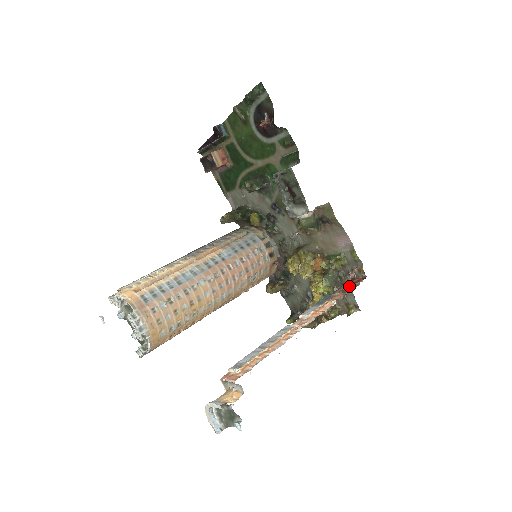
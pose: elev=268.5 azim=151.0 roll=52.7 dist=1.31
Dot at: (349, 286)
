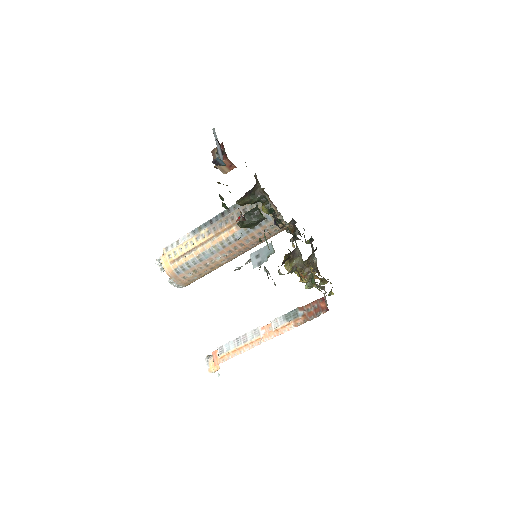
Dot at: (314, 311)
